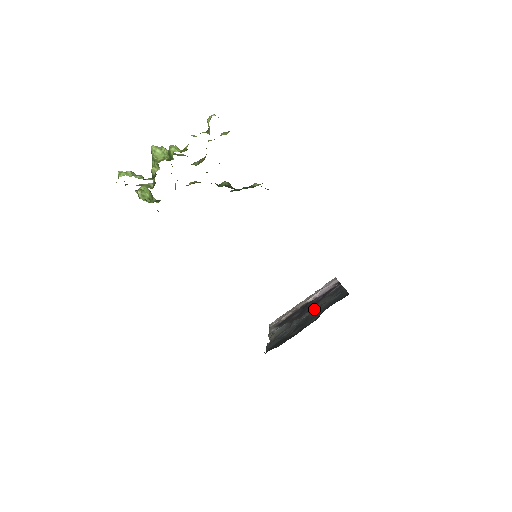
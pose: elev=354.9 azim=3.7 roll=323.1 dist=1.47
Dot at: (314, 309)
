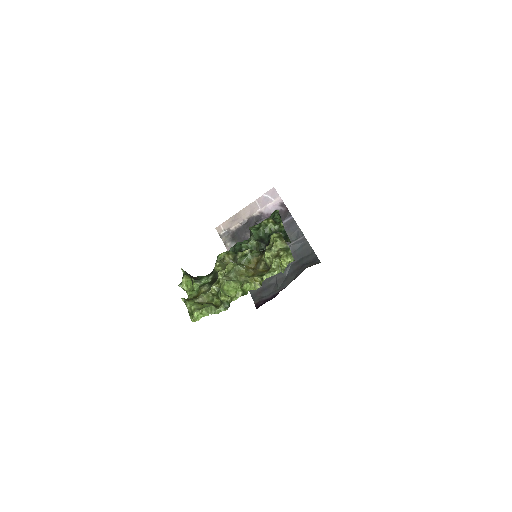
Dot at: occluded
